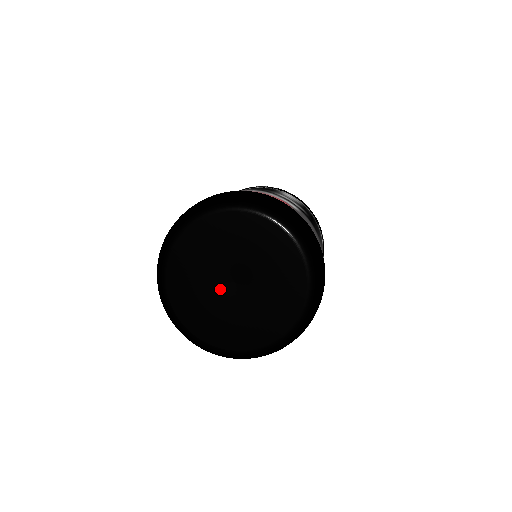
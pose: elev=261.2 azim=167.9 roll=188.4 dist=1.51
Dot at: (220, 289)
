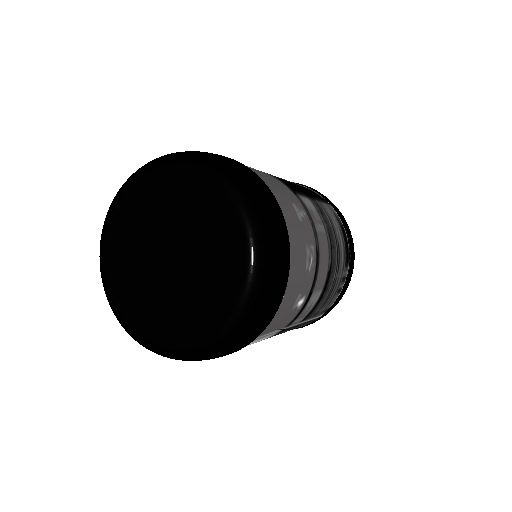
Dot at: (157, 272)
